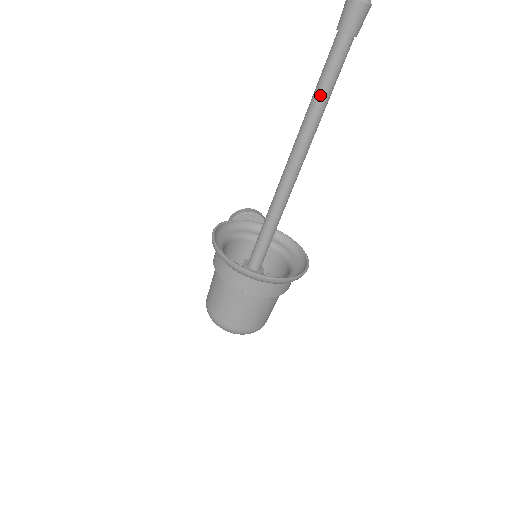
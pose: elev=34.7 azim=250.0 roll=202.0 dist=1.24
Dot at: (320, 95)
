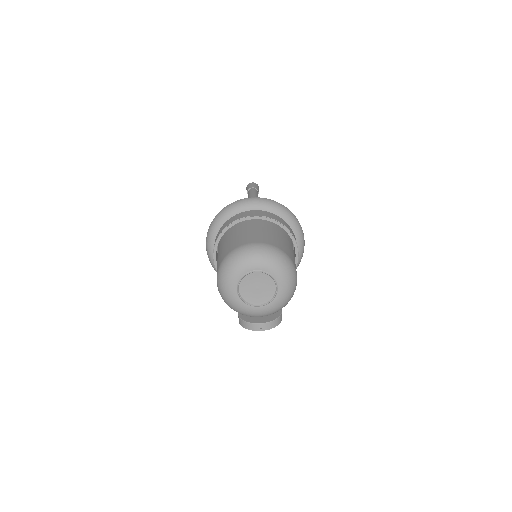
Dot at: occluded
